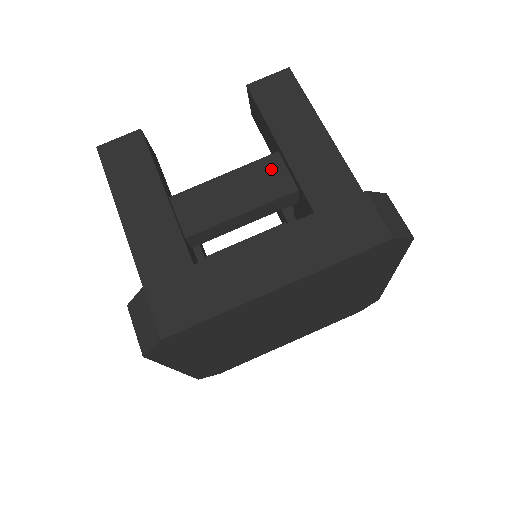
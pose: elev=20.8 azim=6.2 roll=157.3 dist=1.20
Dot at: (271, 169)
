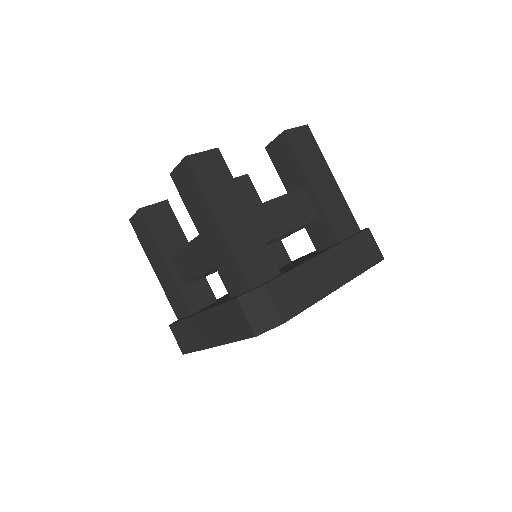
Dot at: occluded
